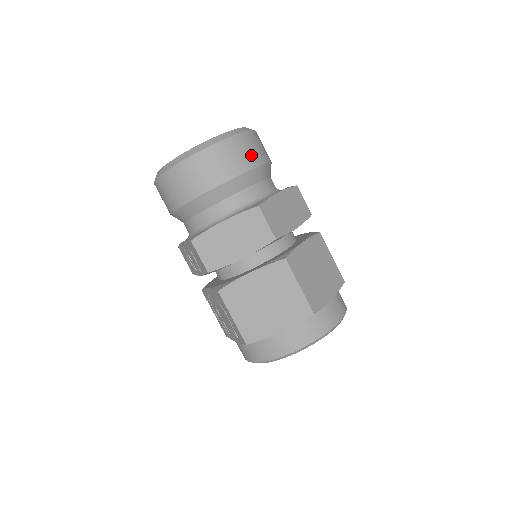
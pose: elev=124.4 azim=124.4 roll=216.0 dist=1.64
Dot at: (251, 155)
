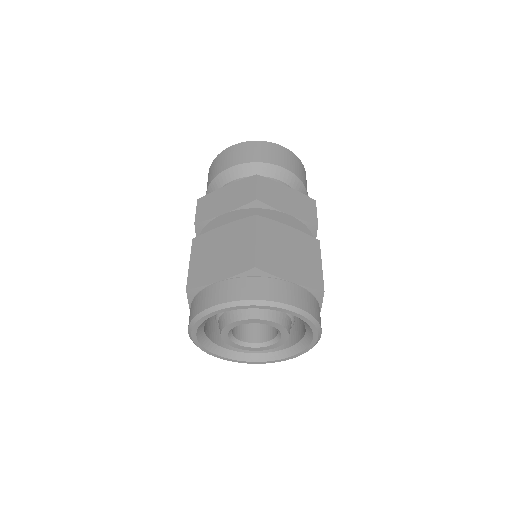
Dot at: (279, 158)
